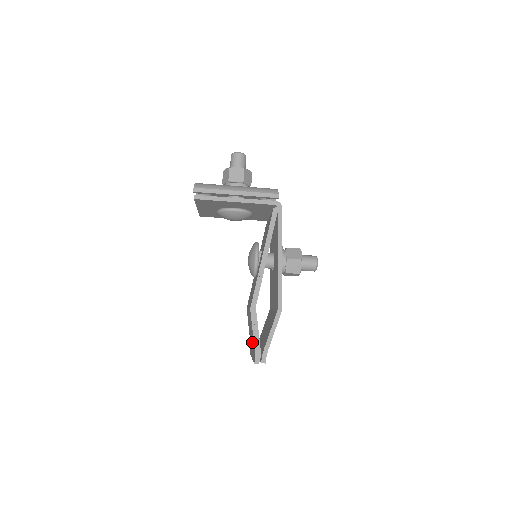
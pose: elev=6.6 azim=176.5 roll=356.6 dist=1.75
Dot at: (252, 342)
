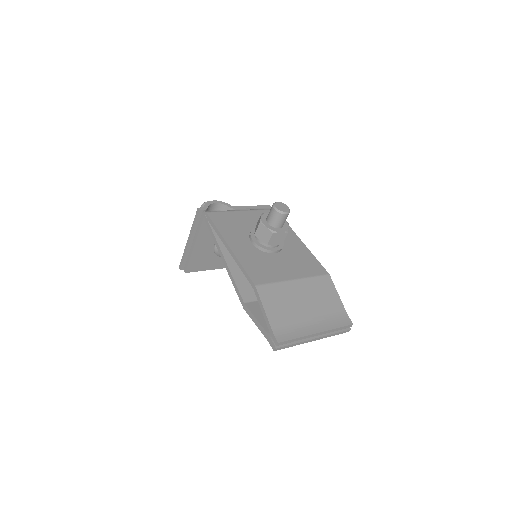
Dot at: occluded
